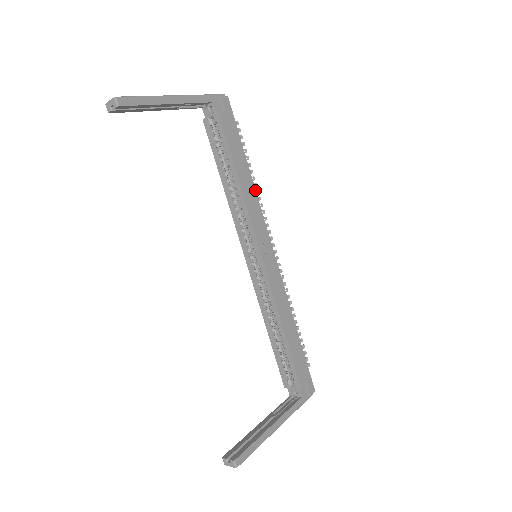
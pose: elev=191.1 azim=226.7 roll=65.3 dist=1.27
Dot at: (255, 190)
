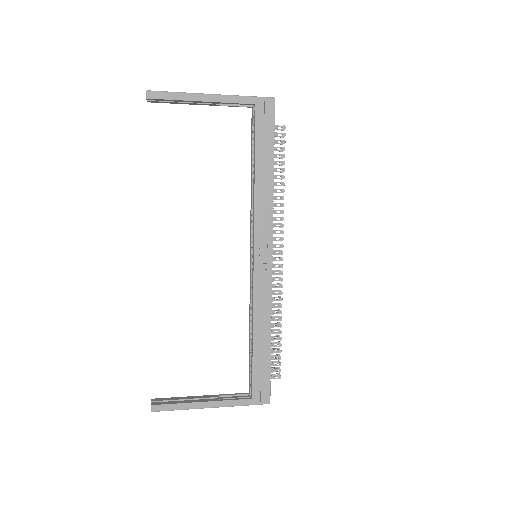
Dot at: occluded
